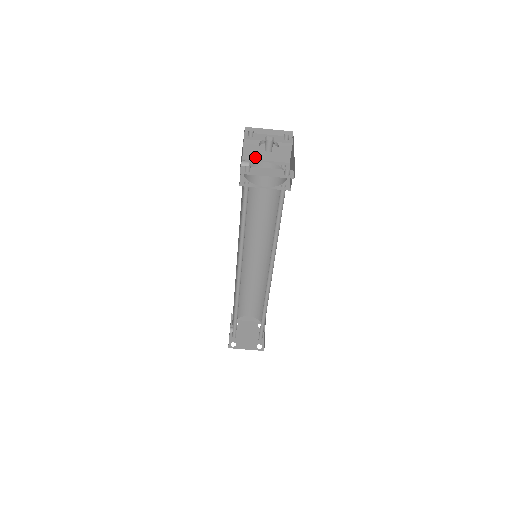
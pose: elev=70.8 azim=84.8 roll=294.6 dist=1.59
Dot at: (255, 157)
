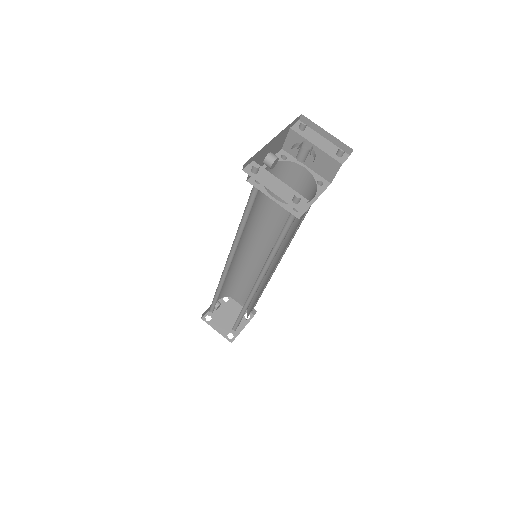
Dot at: (296, 155)
